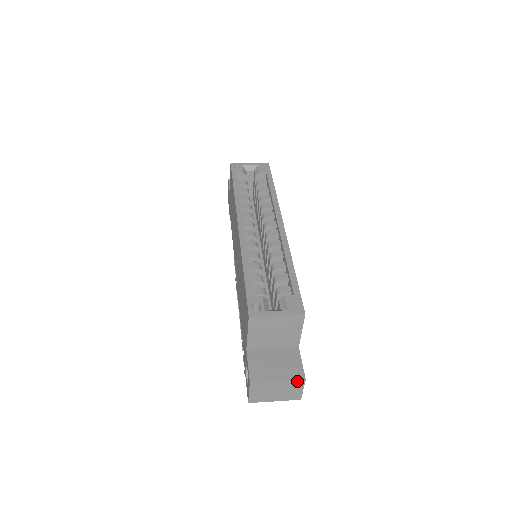
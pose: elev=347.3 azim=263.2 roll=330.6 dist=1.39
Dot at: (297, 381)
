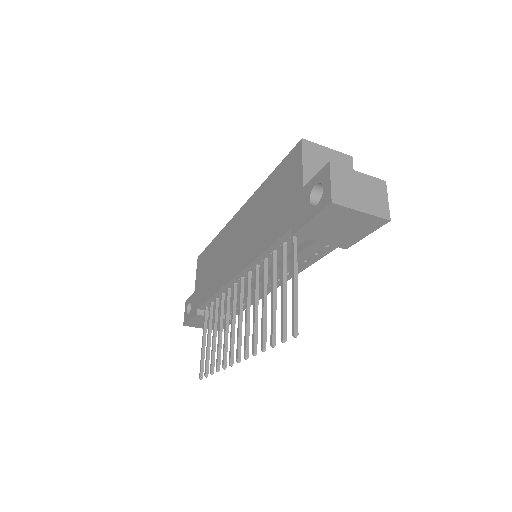
Dot at: (378, 181)
